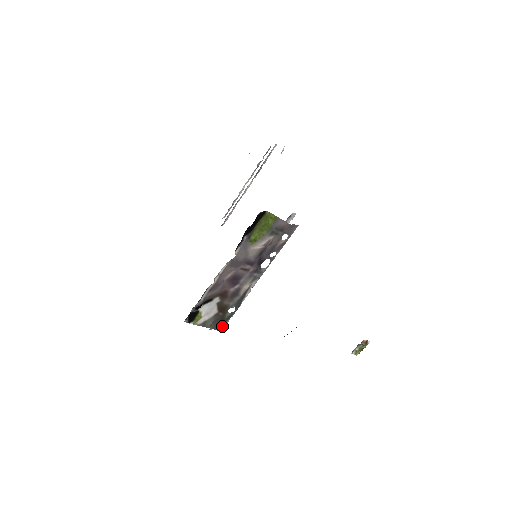
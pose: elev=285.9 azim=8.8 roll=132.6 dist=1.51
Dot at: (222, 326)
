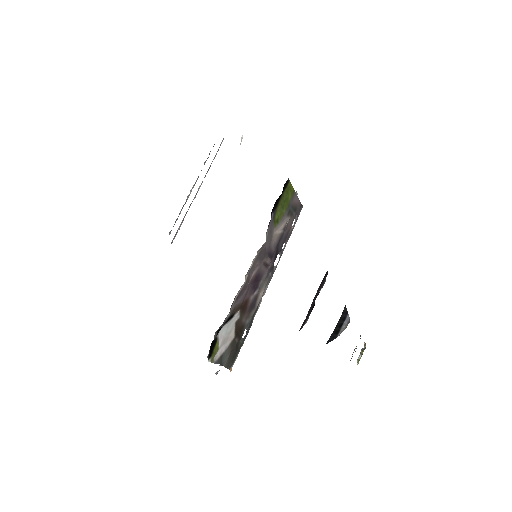
Dot at: (233, 362)
